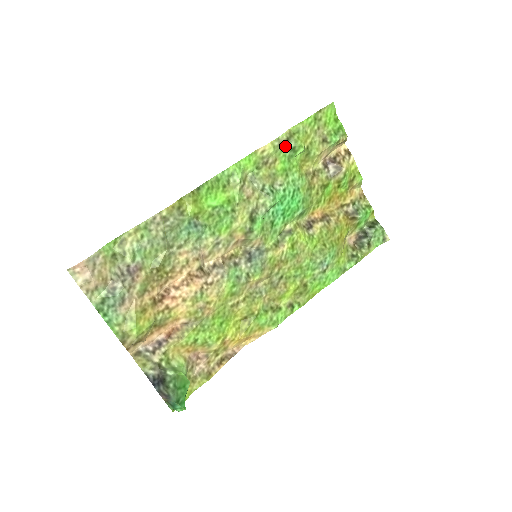
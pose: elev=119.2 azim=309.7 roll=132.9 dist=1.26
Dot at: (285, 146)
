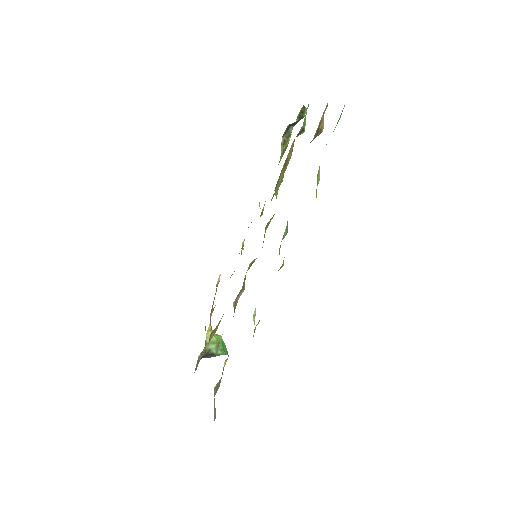
Dot at: occluded
